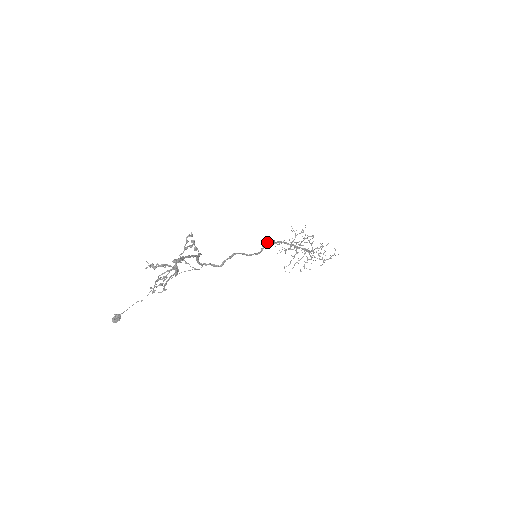
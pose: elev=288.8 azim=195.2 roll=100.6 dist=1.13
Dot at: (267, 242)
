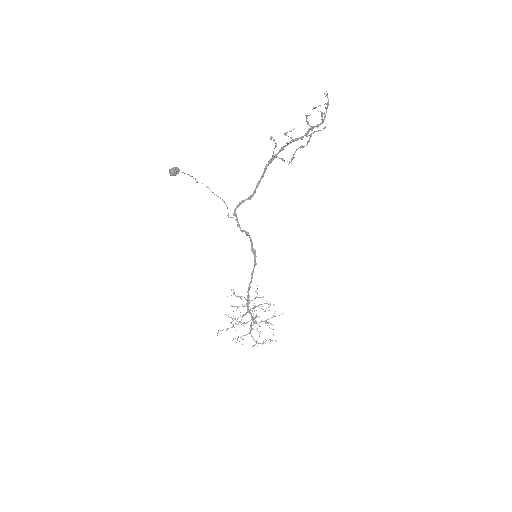
Dot at: (254, 266)
